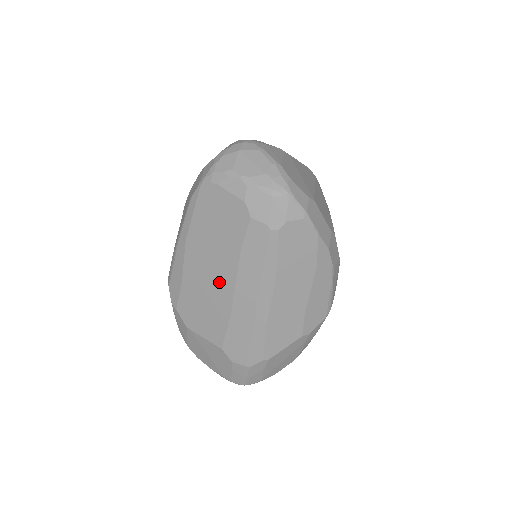
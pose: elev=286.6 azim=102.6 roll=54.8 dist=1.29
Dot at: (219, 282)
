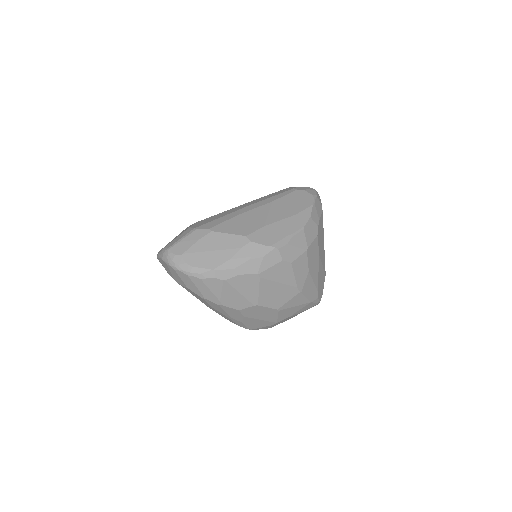
Dot at: occluded
